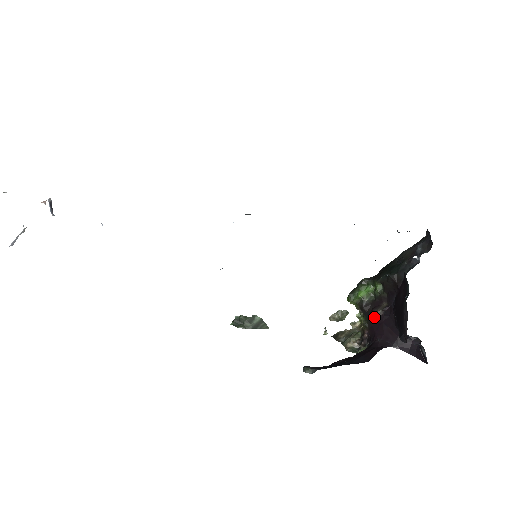
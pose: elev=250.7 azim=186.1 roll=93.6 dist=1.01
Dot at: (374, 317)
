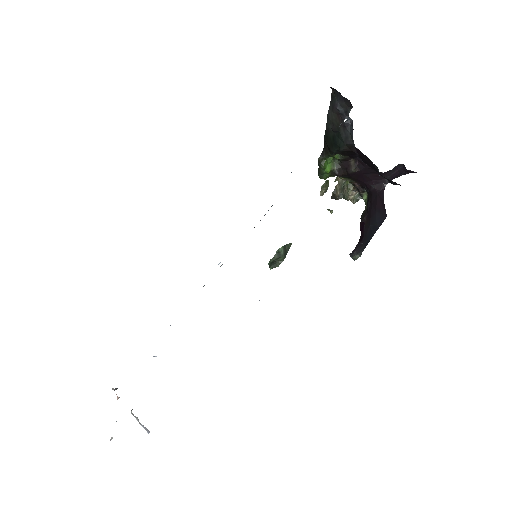
Dot at: (353, 175)
